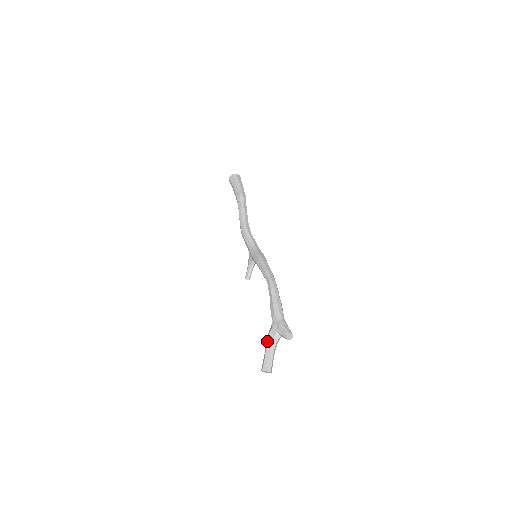
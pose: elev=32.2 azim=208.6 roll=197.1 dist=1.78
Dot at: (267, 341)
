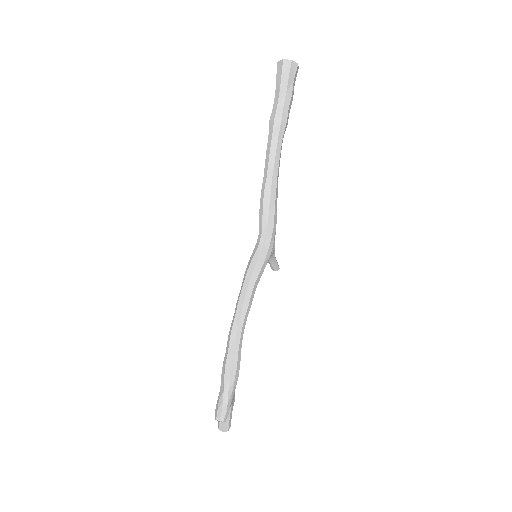
Dot at: occluded
